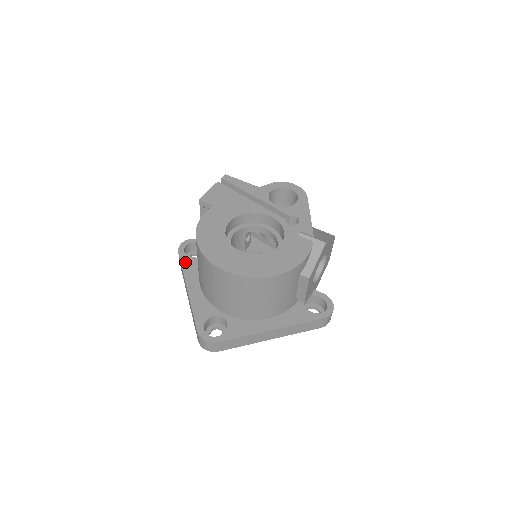
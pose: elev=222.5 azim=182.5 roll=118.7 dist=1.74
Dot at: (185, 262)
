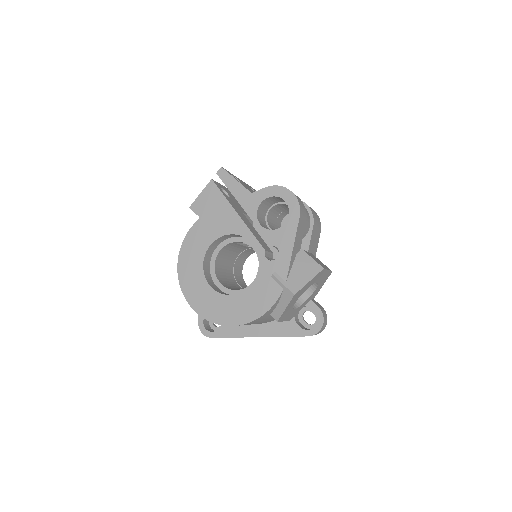
Dot at: occluded
